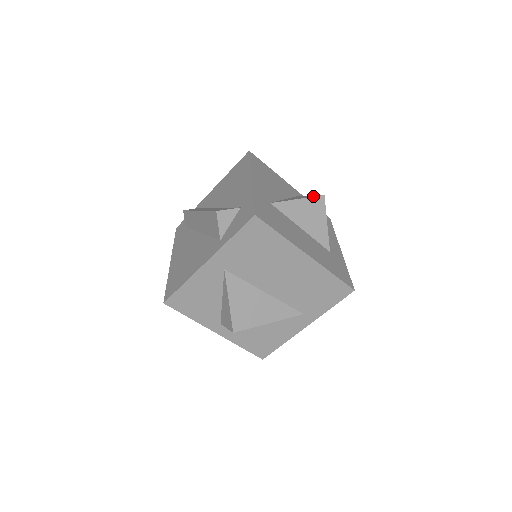
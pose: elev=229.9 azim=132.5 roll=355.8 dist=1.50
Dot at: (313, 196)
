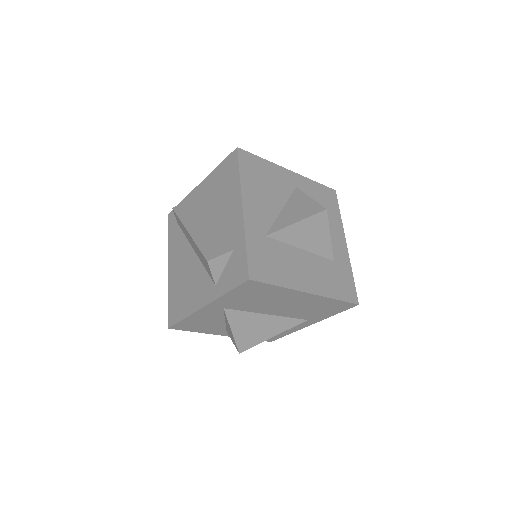
Dot at: (314, 212)
